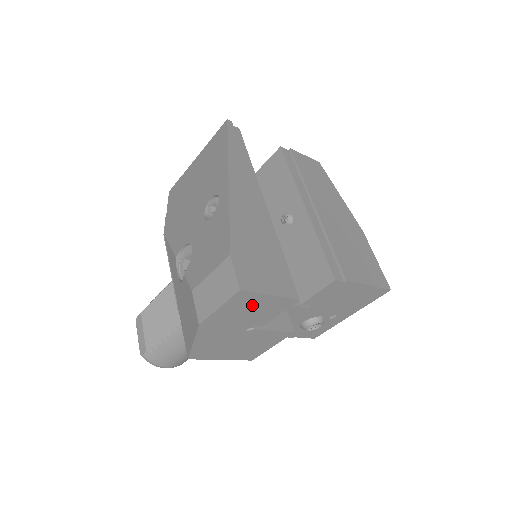
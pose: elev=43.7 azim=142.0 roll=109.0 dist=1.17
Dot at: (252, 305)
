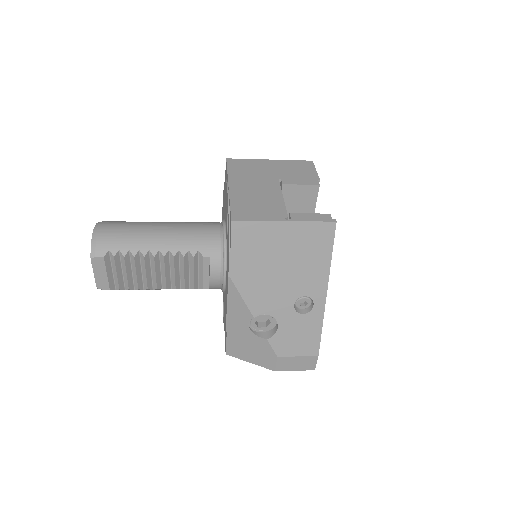
Dot at: occluded
